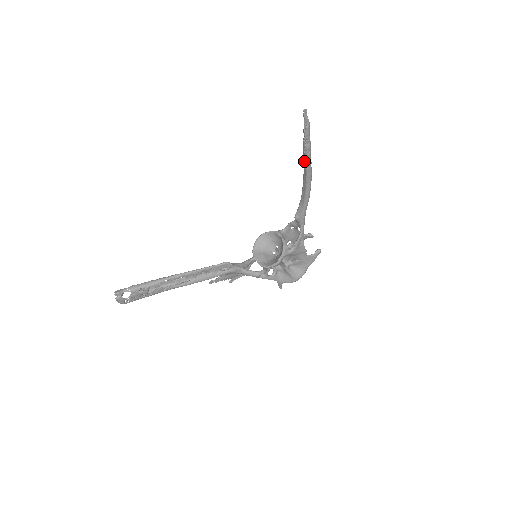
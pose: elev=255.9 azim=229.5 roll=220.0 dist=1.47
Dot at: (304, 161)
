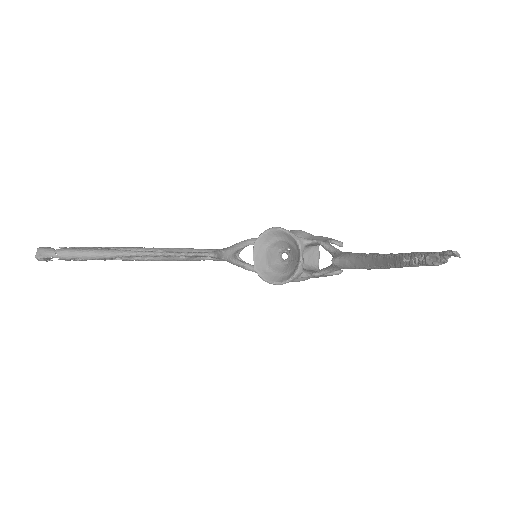
Dot at: (394, 259)
